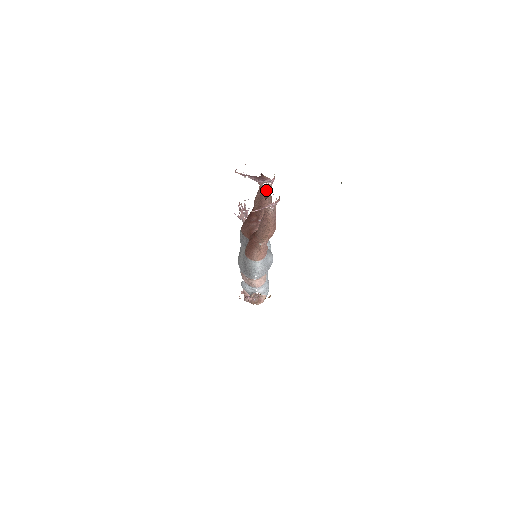
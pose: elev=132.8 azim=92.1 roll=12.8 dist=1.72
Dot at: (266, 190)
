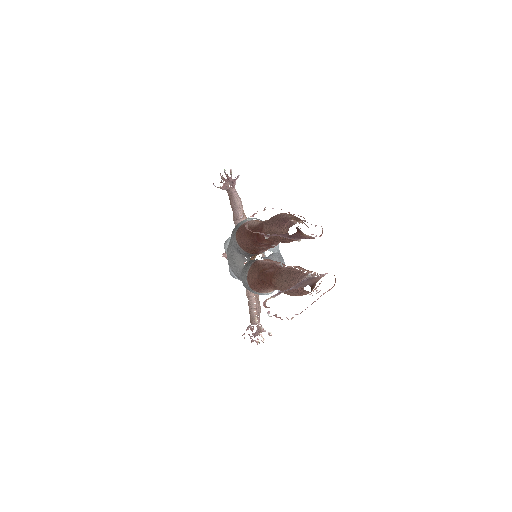
Dot at: occluded
